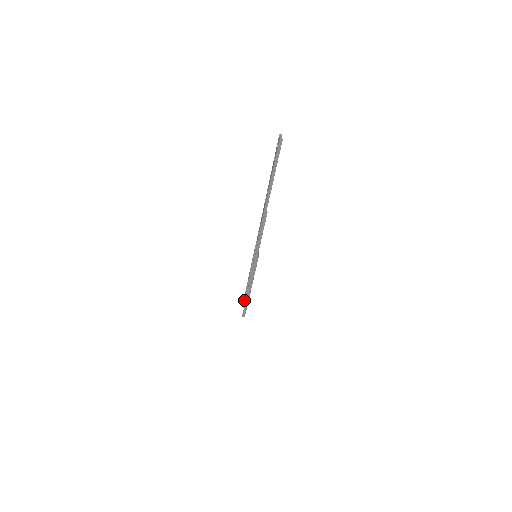
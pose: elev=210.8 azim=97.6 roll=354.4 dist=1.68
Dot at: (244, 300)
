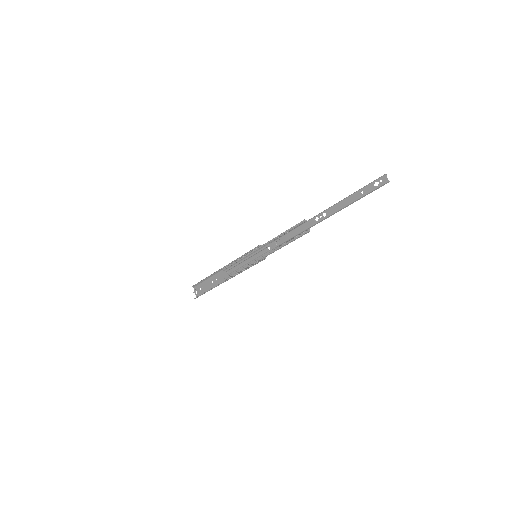
Dot at: (199, 282)
